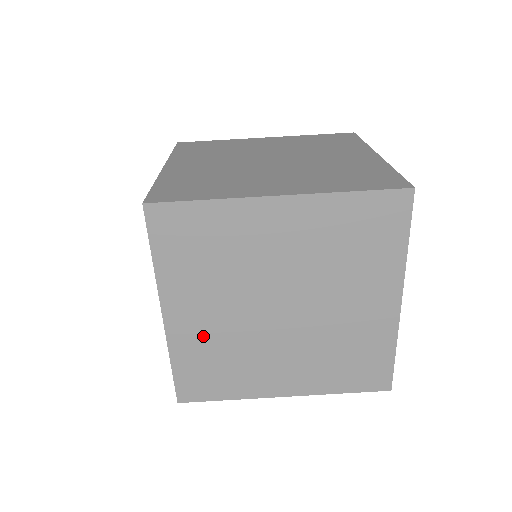
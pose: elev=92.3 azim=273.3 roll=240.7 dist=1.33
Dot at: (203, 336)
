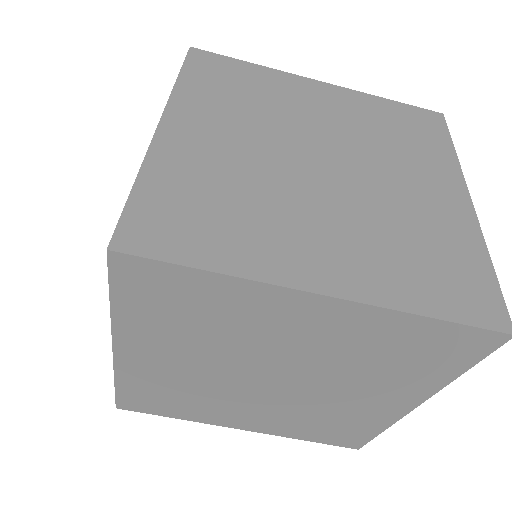
Dot at: (162, 376)
